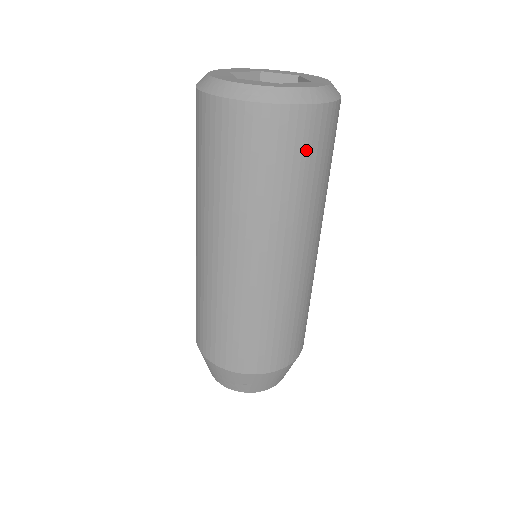
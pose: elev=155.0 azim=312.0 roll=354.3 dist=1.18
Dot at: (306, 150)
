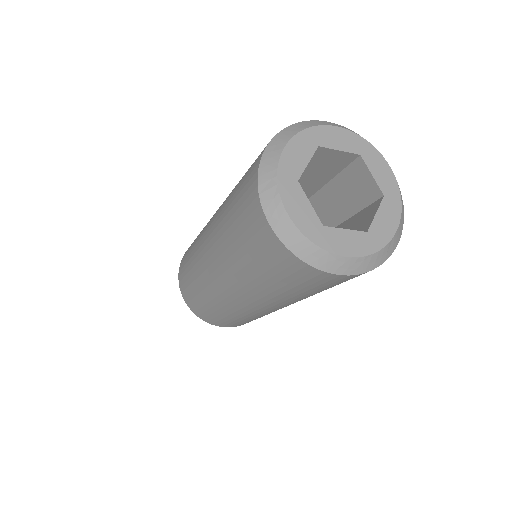
Dot at: occluded
